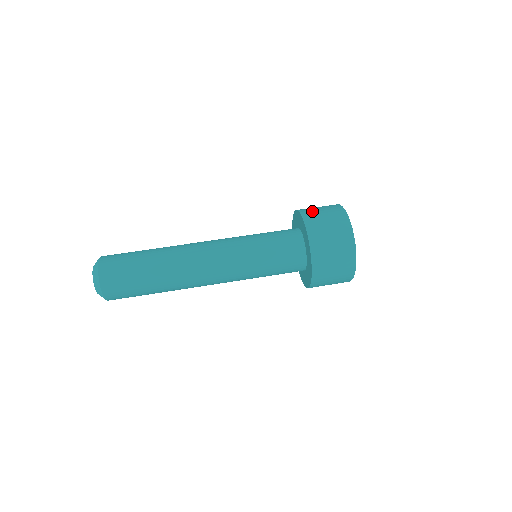
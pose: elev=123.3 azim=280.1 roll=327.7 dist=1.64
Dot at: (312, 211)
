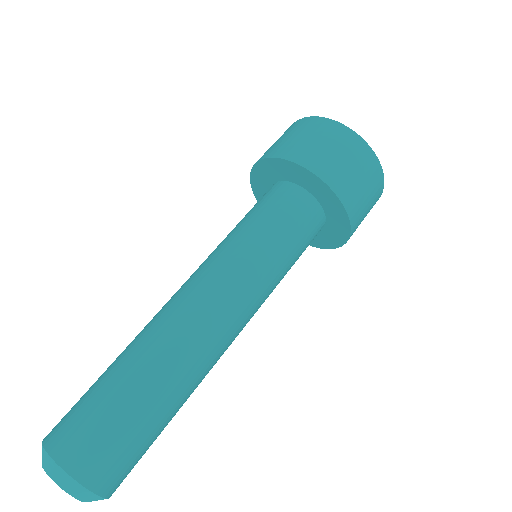
Dot at: occluded
